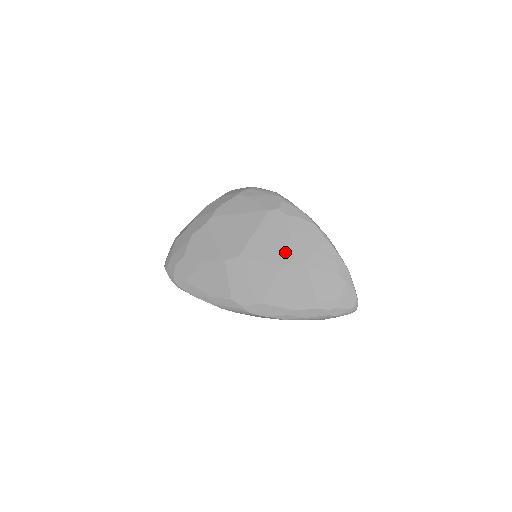
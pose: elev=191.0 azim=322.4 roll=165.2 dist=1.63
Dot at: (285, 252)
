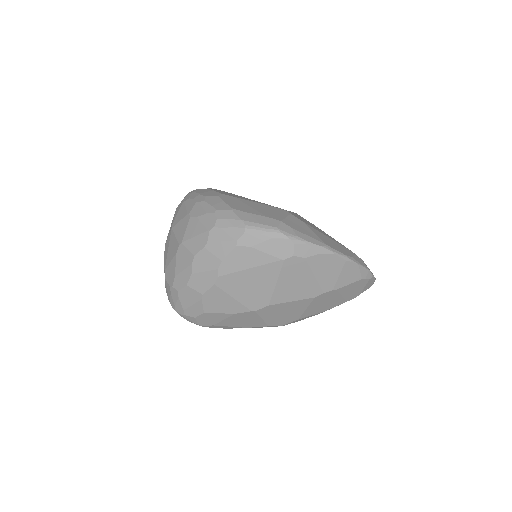
Dot at: (313, 288)
